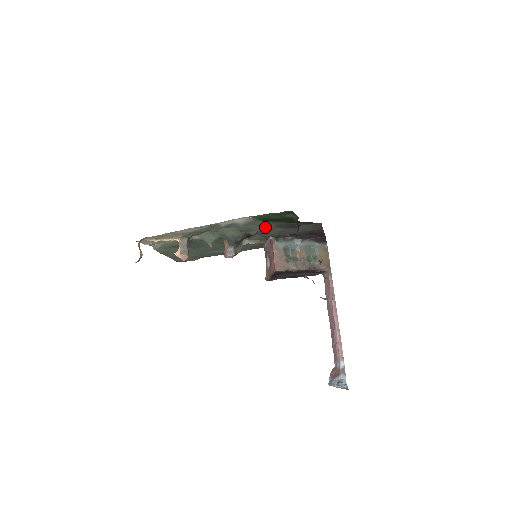
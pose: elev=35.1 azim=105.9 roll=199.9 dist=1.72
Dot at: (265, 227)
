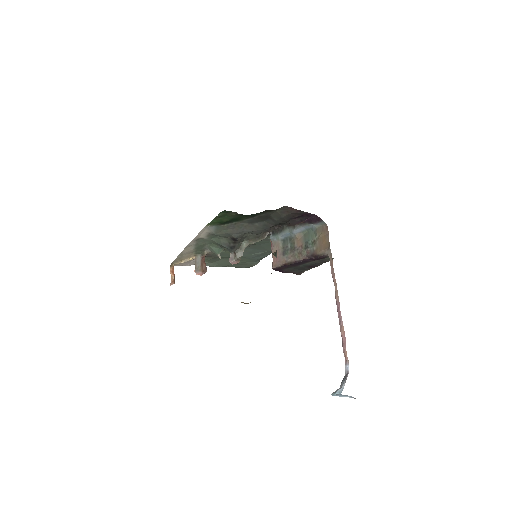
Dot at: (239, 228)
